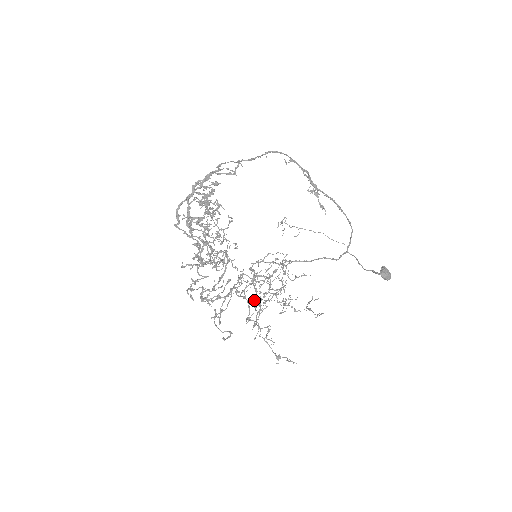
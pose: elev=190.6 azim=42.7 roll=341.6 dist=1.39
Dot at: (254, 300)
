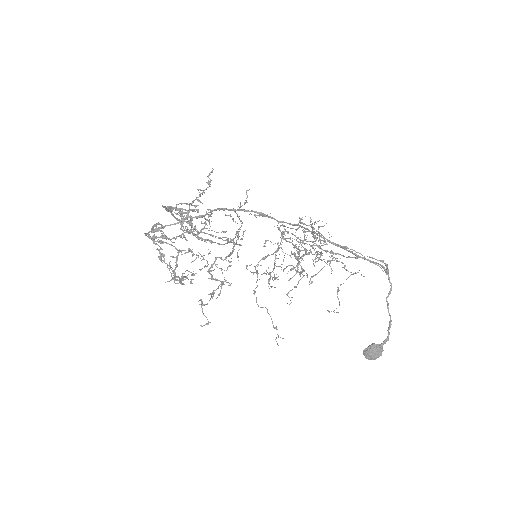
Dot at: occluded
